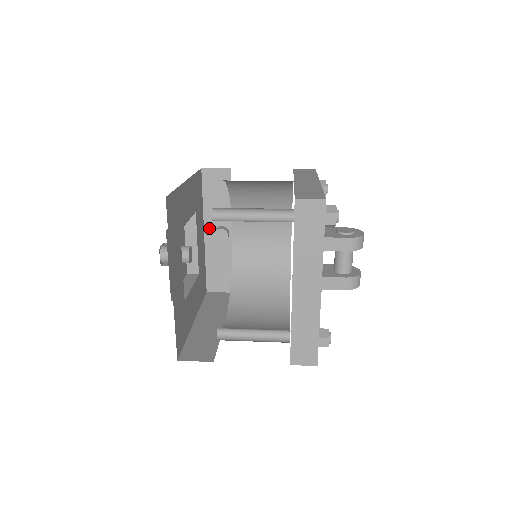
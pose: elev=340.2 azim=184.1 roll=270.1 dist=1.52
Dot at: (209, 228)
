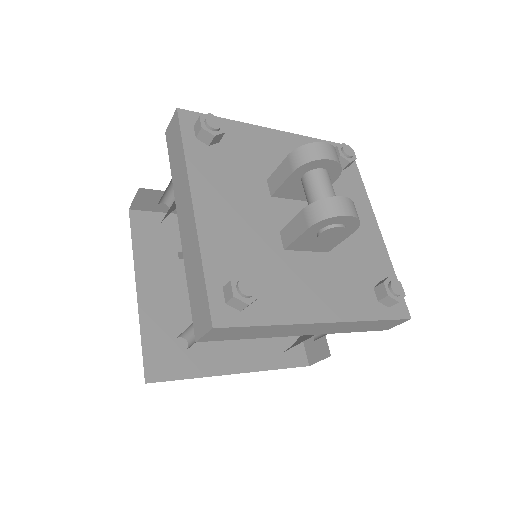
Dot at: occluded
